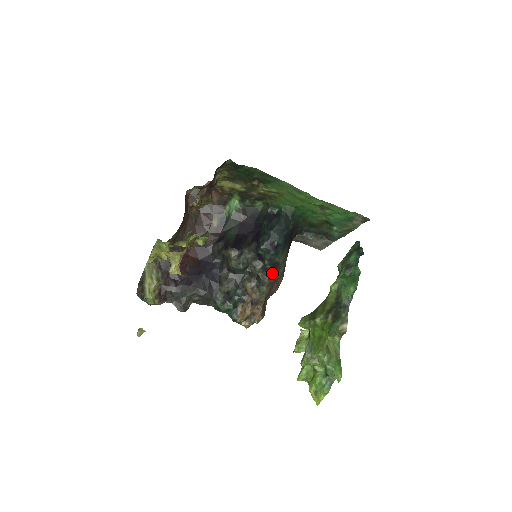
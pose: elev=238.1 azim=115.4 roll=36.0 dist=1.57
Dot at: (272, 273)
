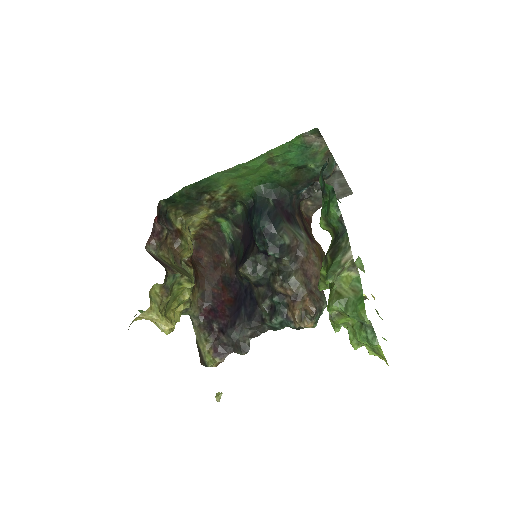
Dot at: (290, 258)
